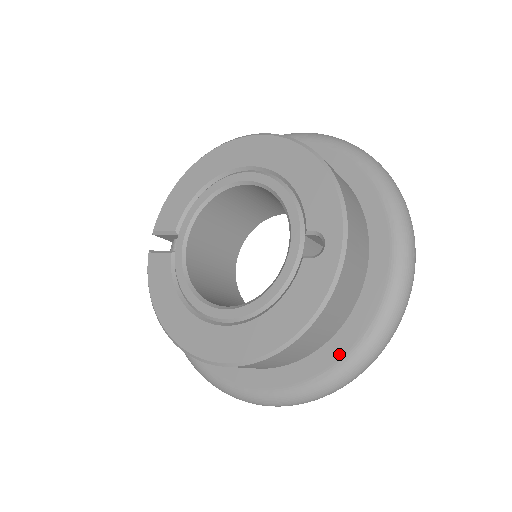
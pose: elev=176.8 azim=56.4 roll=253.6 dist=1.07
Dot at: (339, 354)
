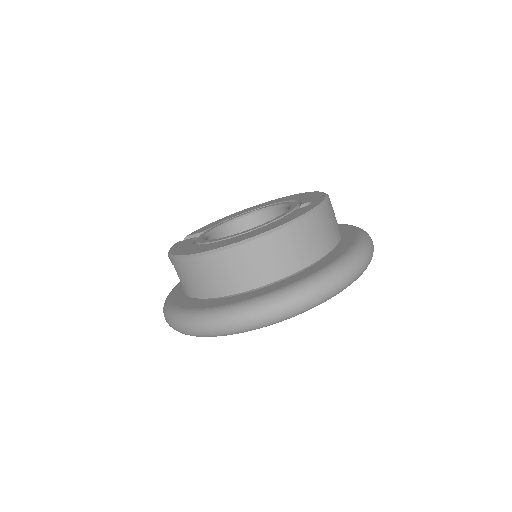
Dot at: (310, 273)
